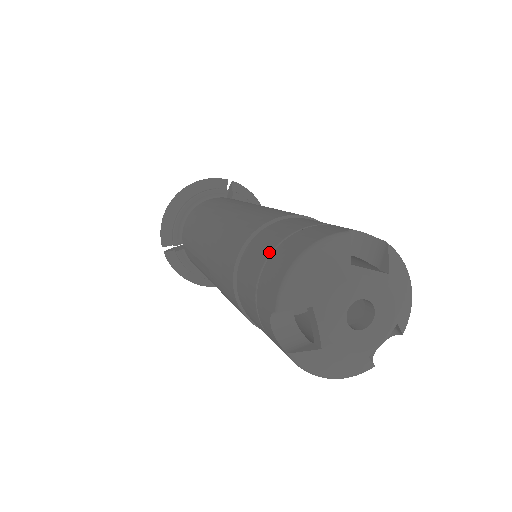
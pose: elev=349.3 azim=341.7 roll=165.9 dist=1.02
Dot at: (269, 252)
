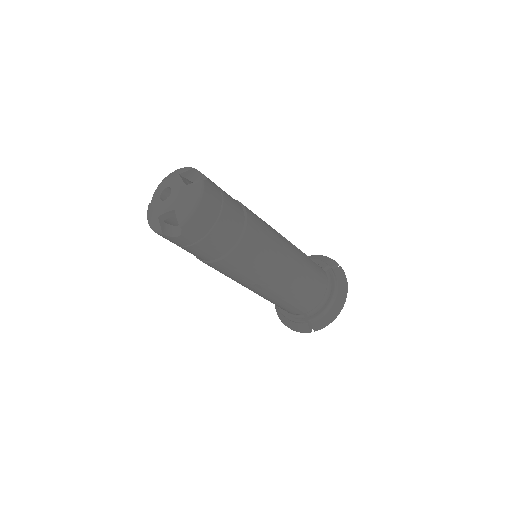
Dot at: occluded
